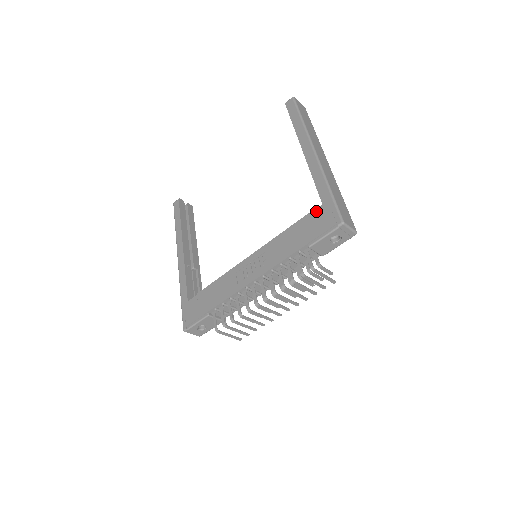
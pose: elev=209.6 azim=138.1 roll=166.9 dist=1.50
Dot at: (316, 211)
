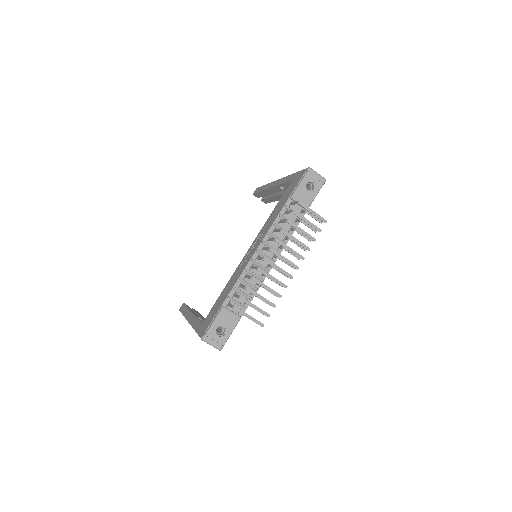
Dot at: (289, 185)
